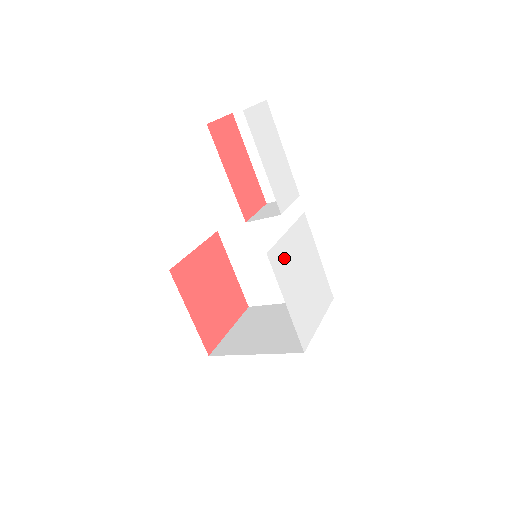
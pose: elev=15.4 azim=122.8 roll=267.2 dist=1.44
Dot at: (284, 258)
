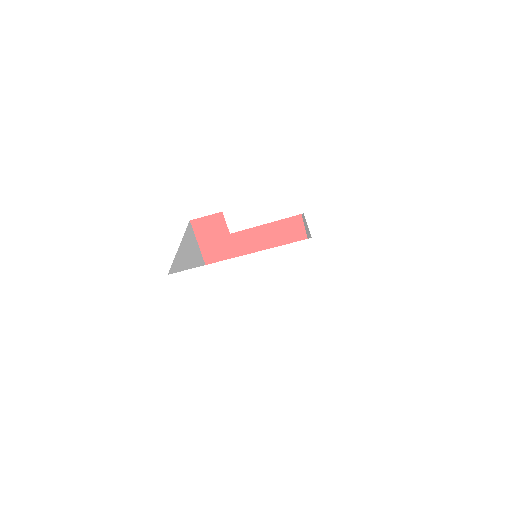
Dot at: (213, 288)
